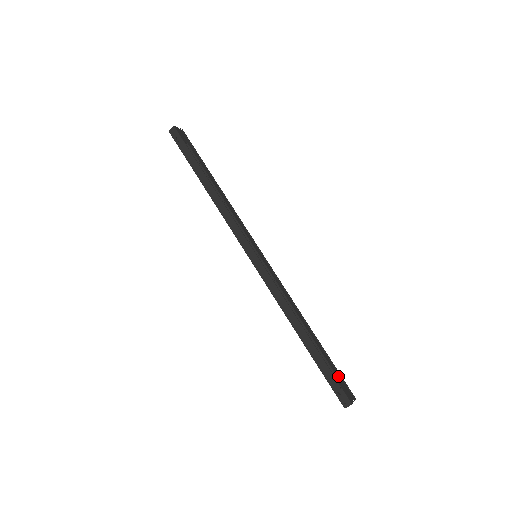
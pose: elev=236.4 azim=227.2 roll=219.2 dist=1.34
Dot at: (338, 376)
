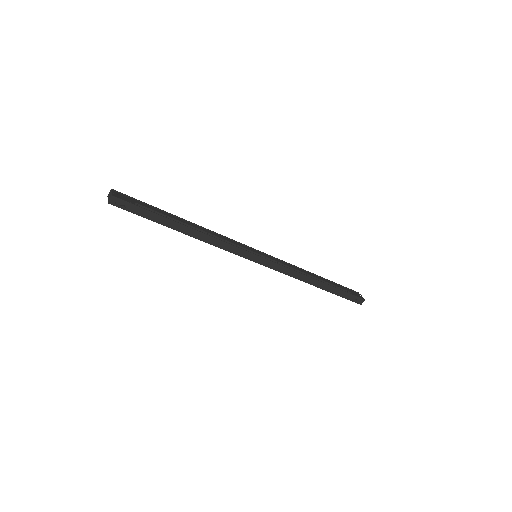
Dot at: (346, 290)
